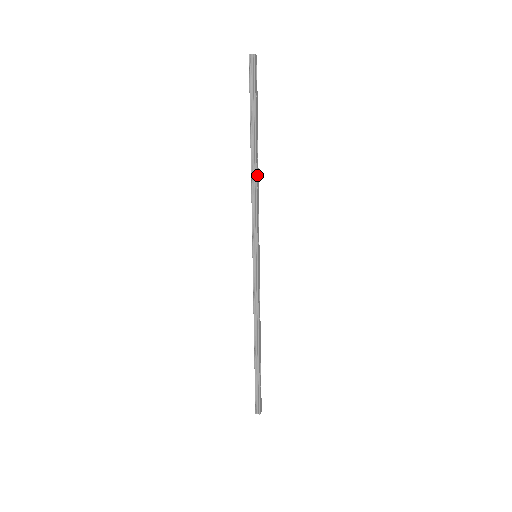
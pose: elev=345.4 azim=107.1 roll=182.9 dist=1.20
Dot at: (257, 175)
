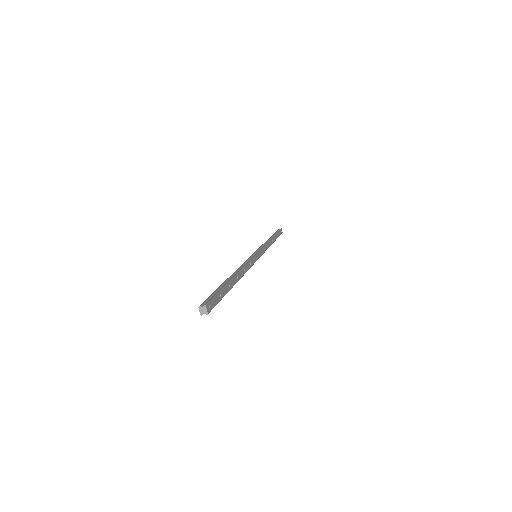
Dot at: (270, 243)
